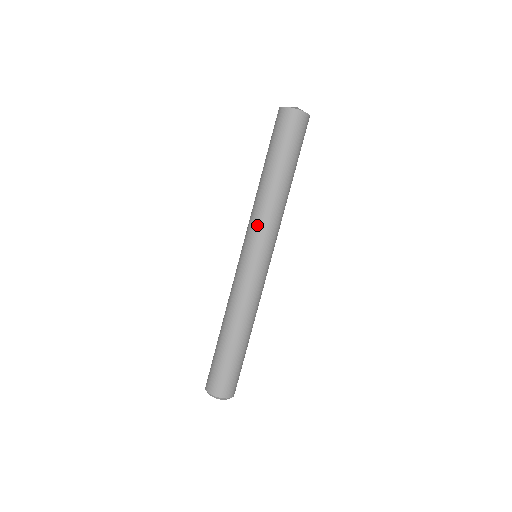
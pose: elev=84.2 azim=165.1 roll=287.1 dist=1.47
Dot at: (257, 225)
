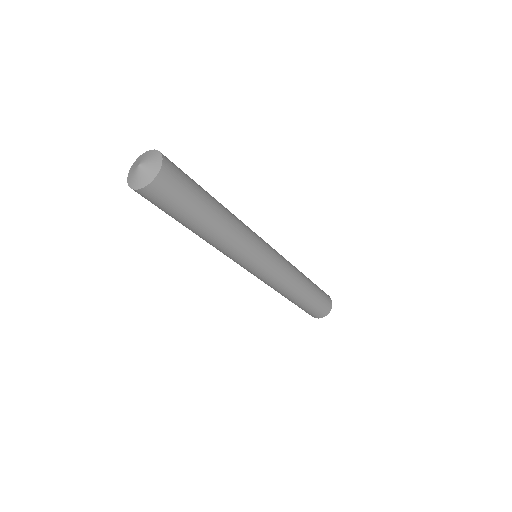
Dot at: occluded
